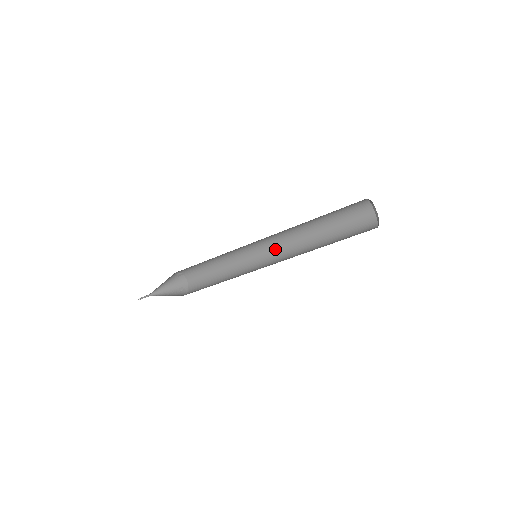
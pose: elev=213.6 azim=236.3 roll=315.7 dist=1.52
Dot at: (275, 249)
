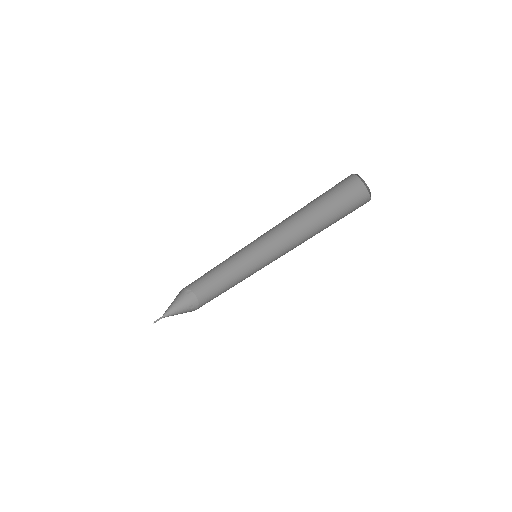
Dot at: (275, 248)
